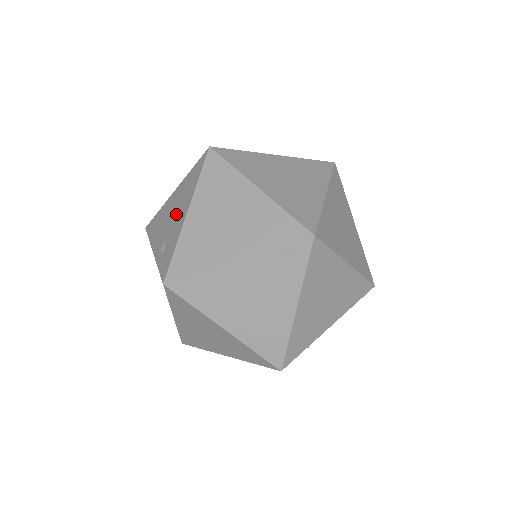
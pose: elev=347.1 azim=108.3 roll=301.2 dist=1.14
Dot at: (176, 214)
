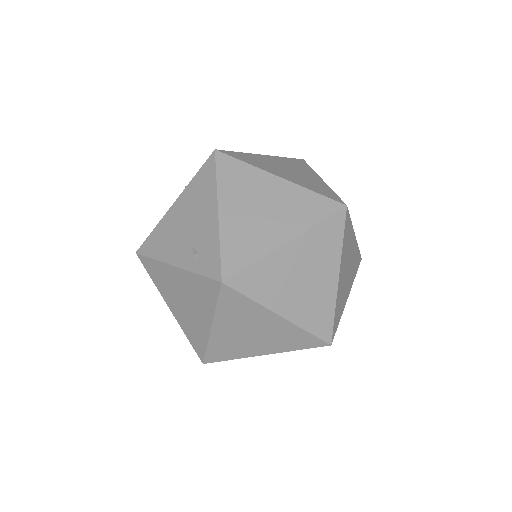
Dot at: (196, 219)
